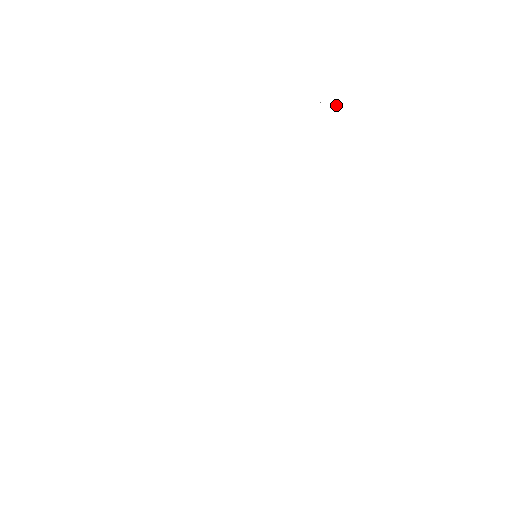
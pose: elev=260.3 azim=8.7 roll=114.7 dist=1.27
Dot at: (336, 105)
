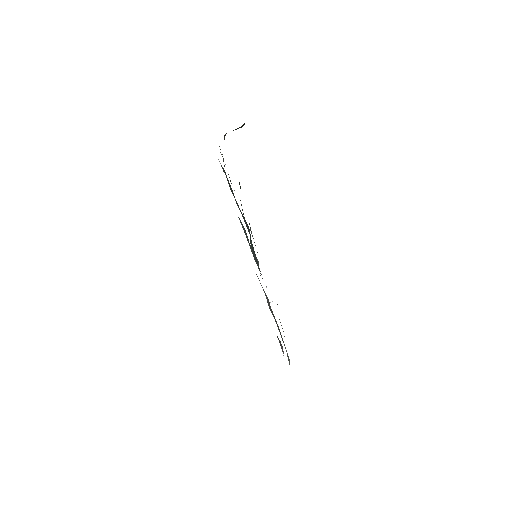
Dot at: occluded
